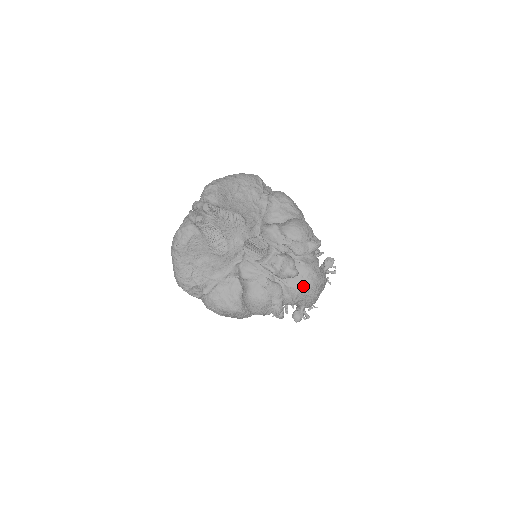
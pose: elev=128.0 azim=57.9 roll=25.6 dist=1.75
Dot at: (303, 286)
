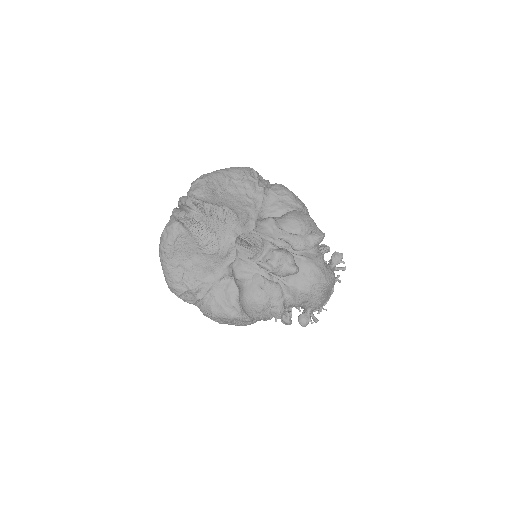
Dot at: (305, 284)
